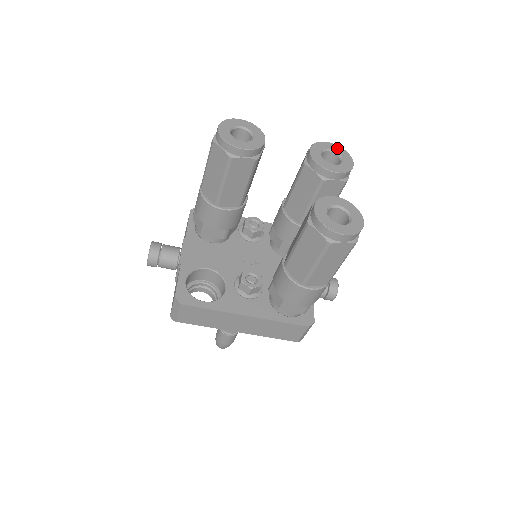
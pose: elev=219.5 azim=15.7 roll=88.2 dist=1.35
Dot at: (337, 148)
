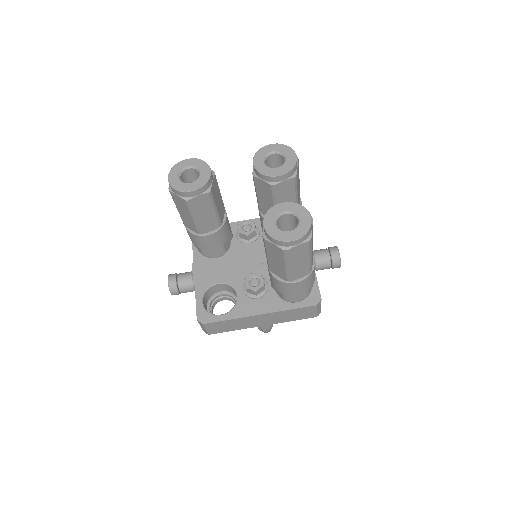
Dot at: (279, 147)
